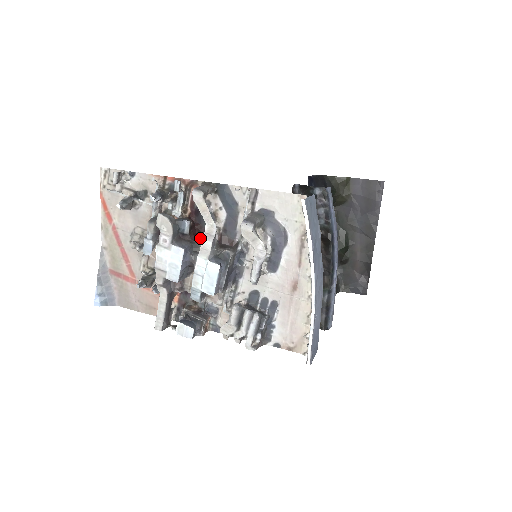
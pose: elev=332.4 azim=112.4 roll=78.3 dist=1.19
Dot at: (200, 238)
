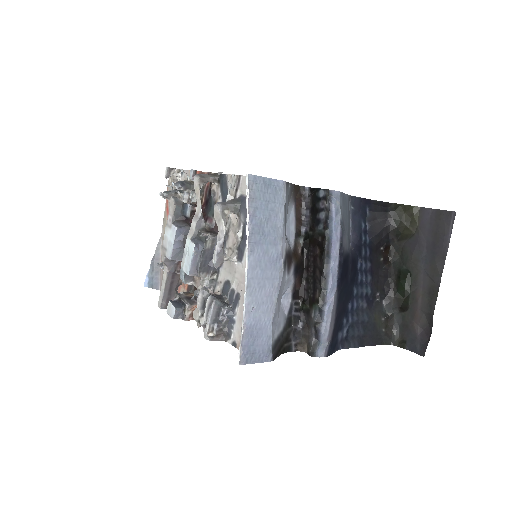
Dot at: occluded
